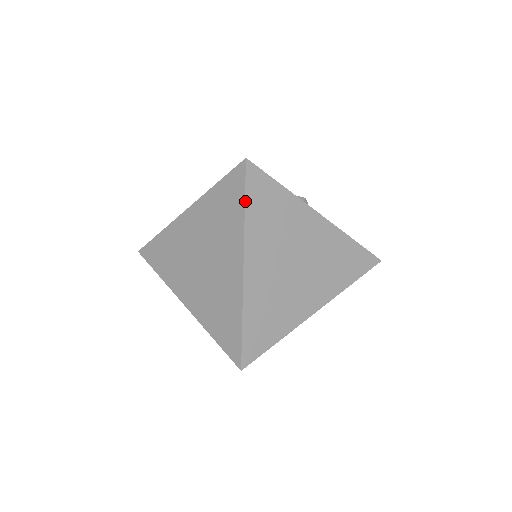
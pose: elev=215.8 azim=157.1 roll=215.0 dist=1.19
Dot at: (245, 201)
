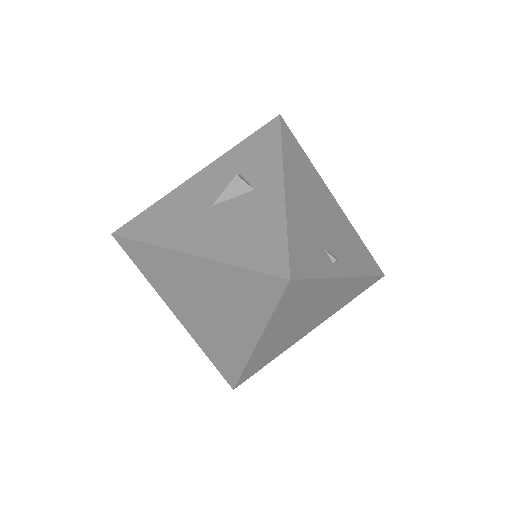
Dot at: (275, 309)
